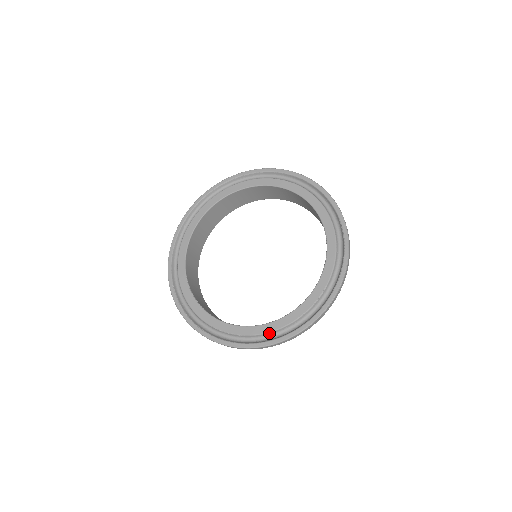
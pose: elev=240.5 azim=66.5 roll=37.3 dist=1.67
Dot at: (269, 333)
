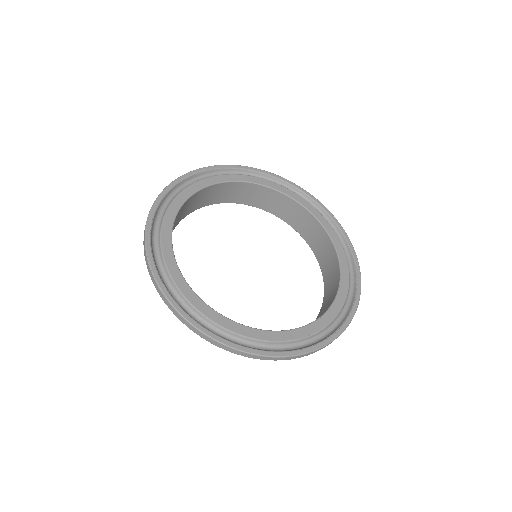
Dot at: (244, 337)
